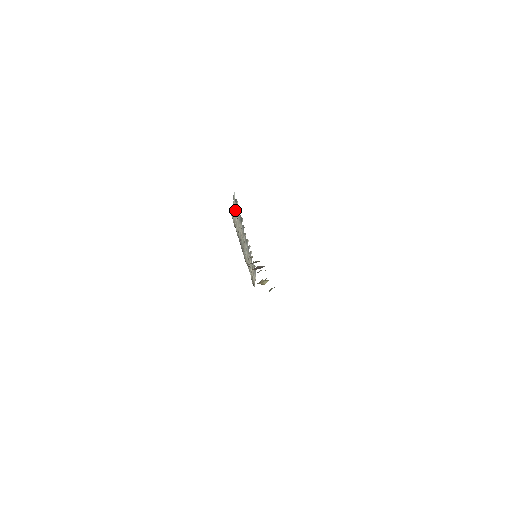
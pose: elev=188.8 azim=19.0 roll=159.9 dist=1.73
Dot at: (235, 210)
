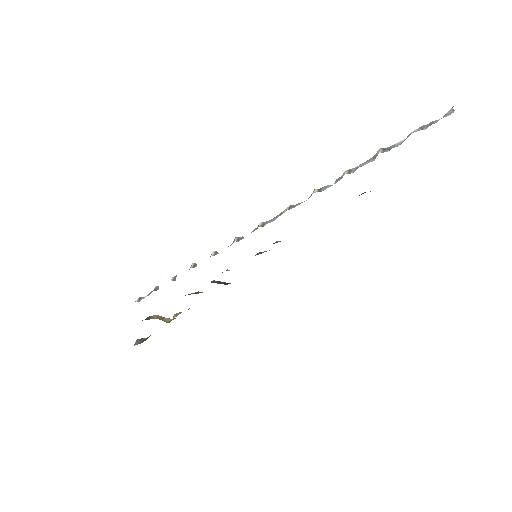
Dot at: occluded
